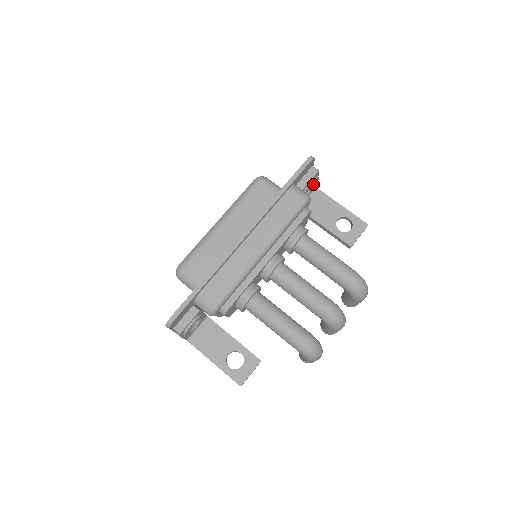
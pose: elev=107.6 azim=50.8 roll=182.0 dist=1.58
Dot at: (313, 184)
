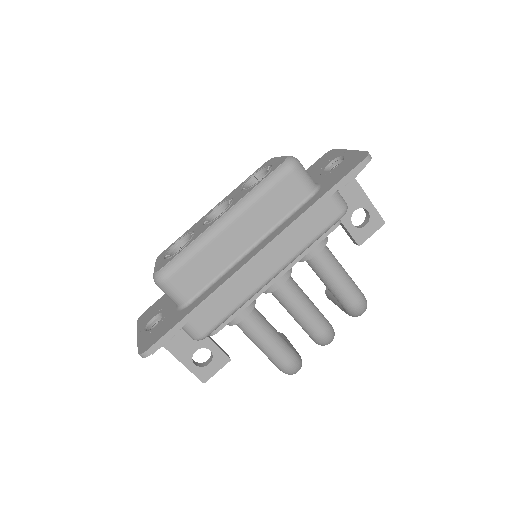
Dot at: occluded
